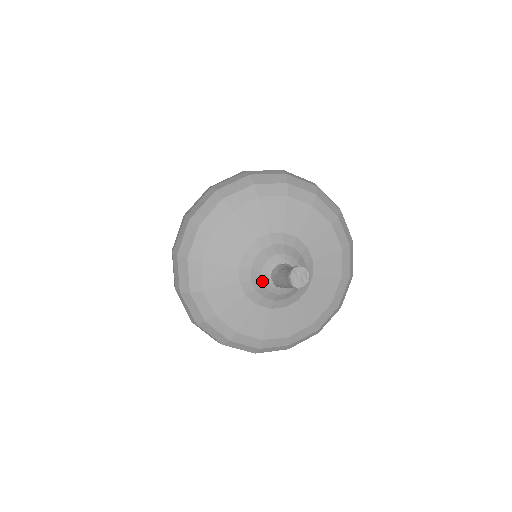
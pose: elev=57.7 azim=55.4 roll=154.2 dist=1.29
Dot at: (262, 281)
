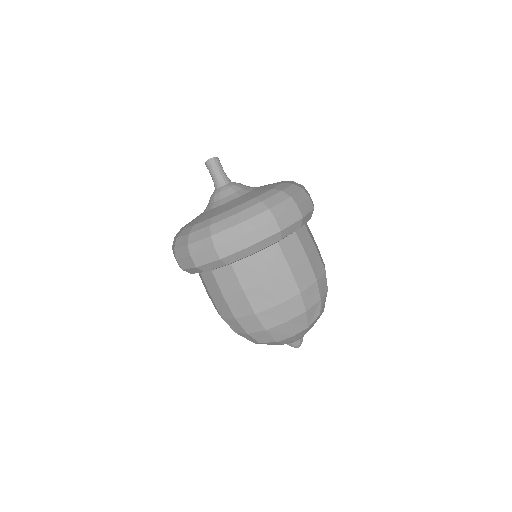
Dot at: (215, 194)
